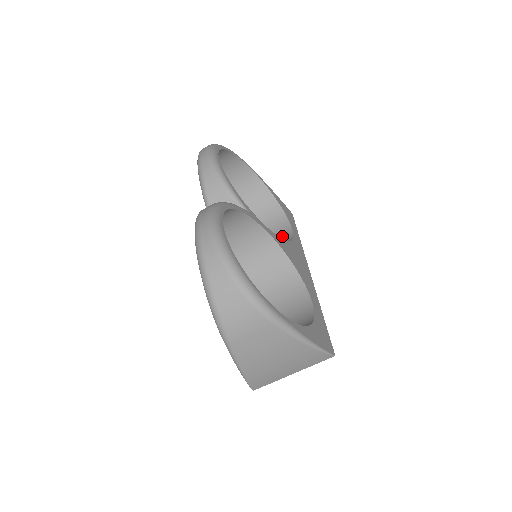
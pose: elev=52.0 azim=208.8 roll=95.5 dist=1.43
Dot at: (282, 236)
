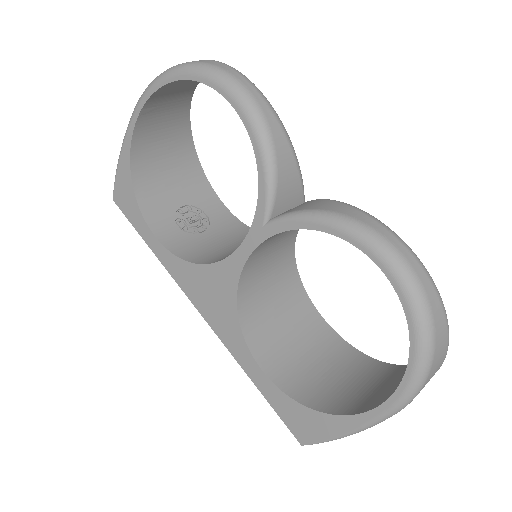
Dot at: (217, 214)
